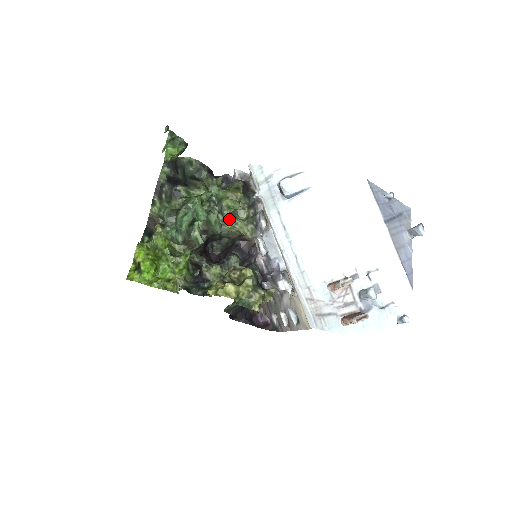
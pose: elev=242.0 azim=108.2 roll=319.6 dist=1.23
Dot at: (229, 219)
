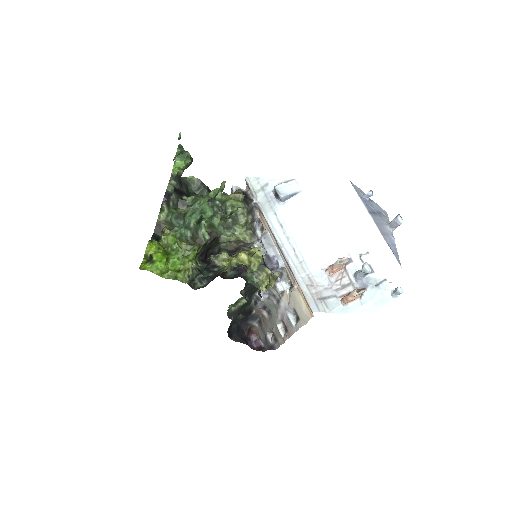
Dot at: (229, 227)
